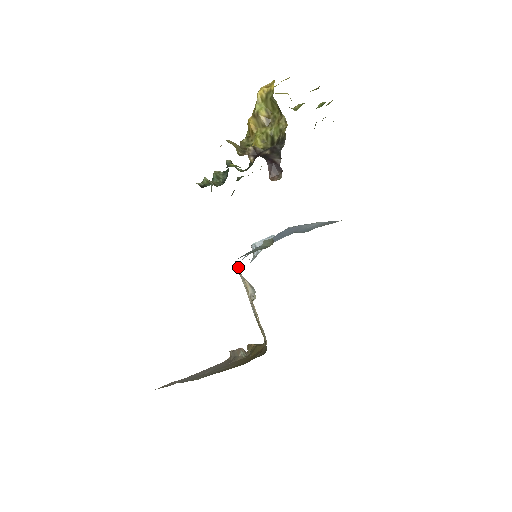
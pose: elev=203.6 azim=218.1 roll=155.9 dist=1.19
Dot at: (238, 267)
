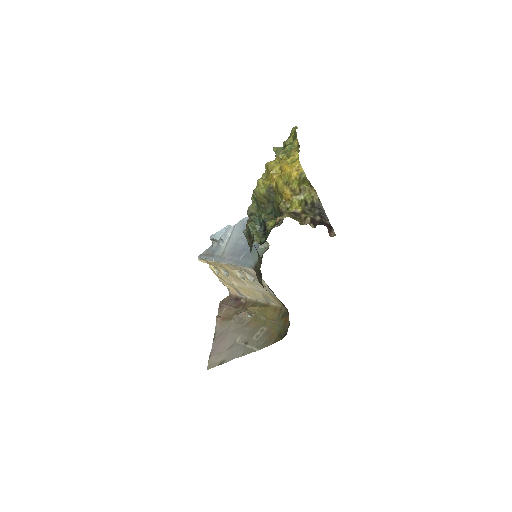
Dot at: occluded
